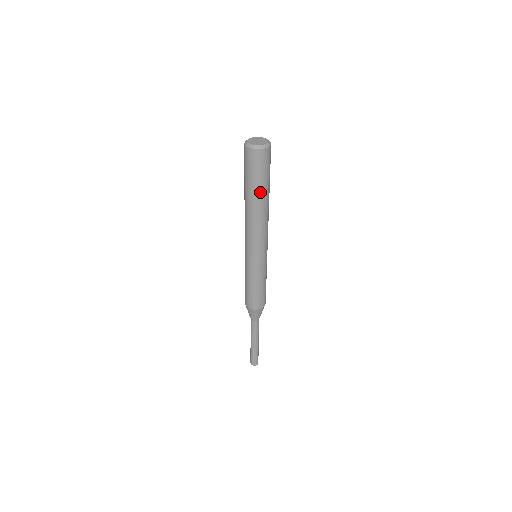
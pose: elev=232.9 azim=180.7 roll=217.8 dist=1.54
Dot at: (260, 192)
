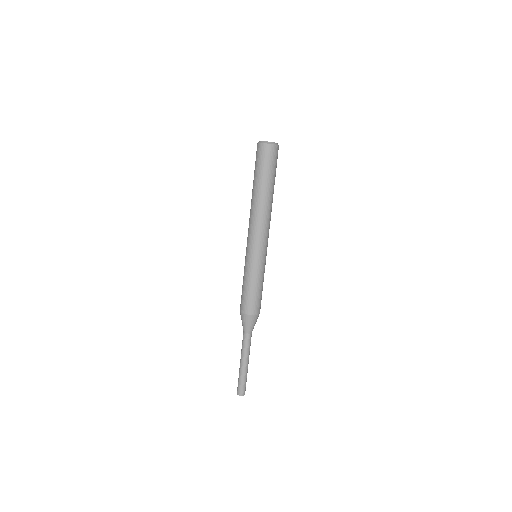
Dot at: (269, 184)
